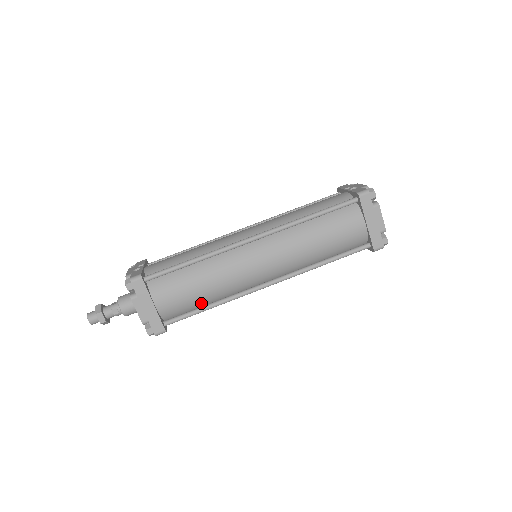
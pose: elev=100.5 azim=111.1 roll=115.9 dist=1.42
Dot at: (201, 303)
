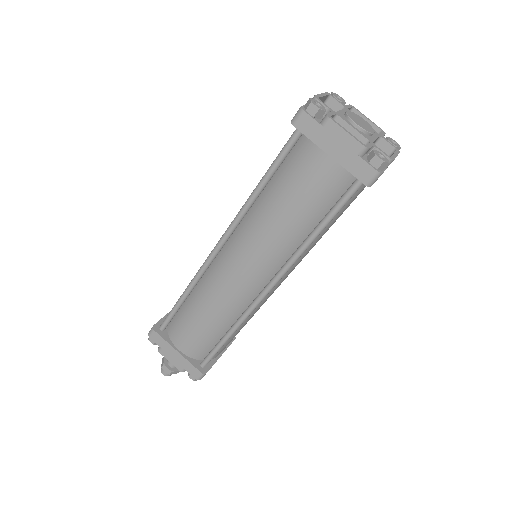
Dot at: (220, 334)
